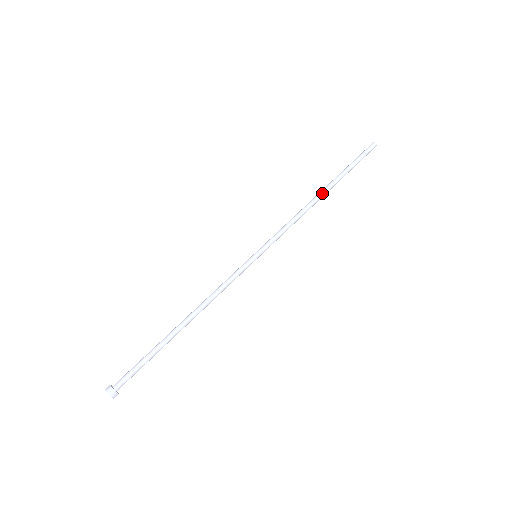
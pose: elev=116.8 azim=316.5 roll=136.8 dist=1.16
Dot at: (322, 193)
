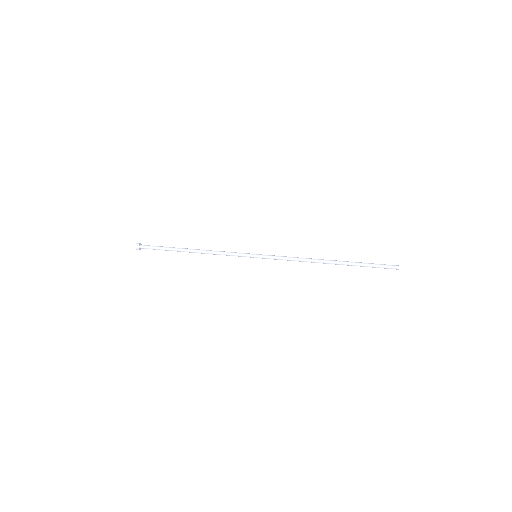
Dot at: (328, 260)
